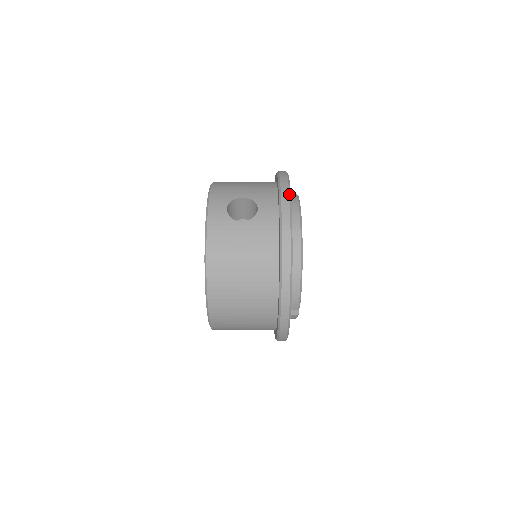
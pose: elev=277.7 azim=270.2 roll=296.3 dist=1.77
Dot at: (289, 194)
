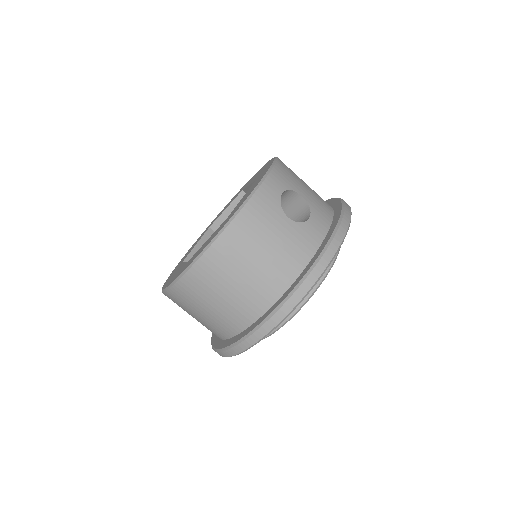
Dot at: (348, 228)
